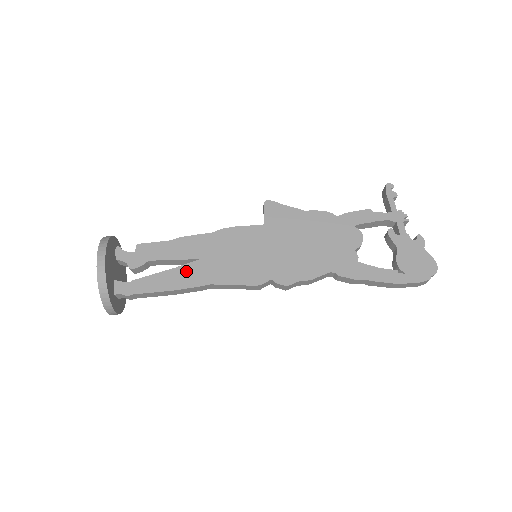
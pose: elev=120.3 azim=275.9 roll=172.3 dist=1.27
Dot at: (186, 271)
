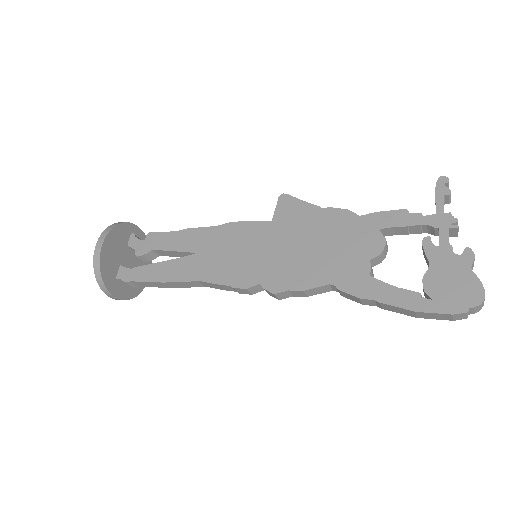
Dot at: (181, 264)
